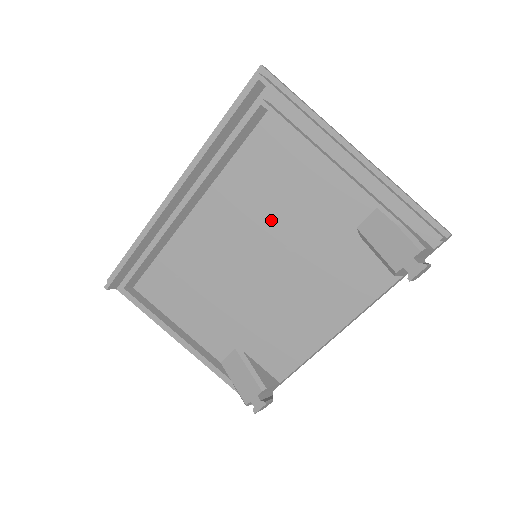
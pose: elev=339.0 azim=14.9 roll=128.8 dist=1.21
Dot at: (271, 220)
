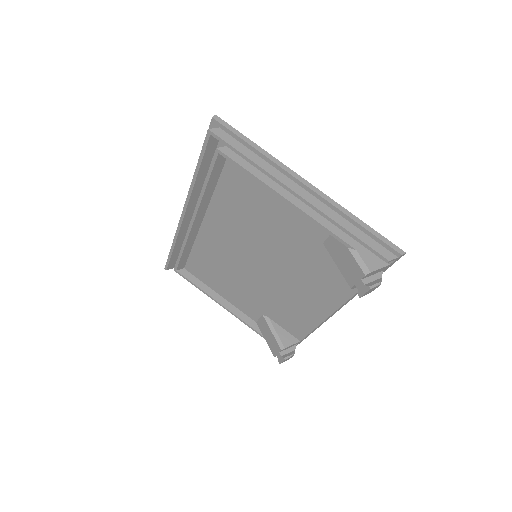
Dot at: (258, 232)
